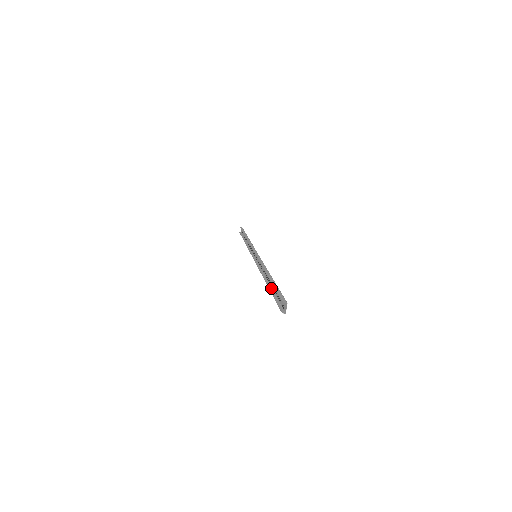
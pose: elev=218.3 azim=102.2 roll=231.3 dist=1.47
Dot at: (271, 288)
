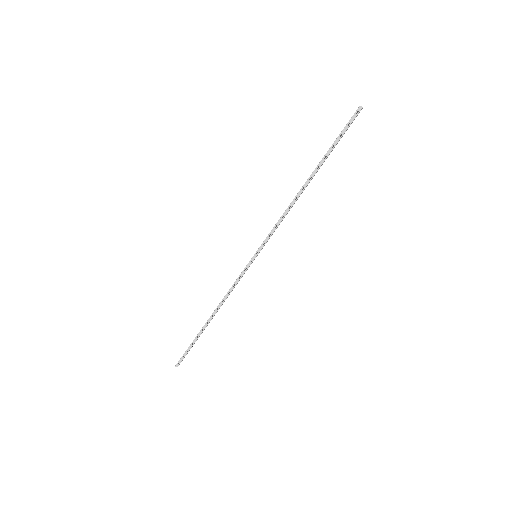
Dot at: (318, 169)
